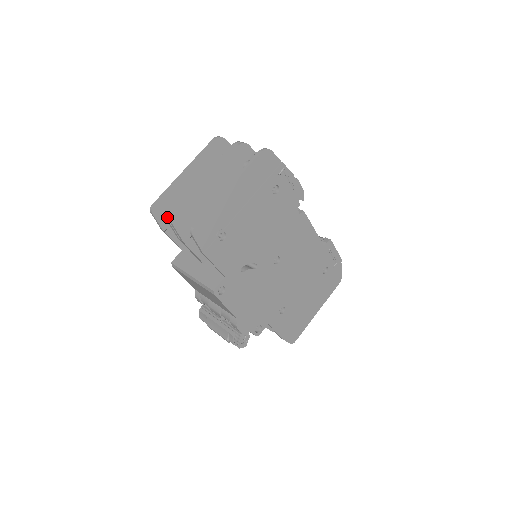
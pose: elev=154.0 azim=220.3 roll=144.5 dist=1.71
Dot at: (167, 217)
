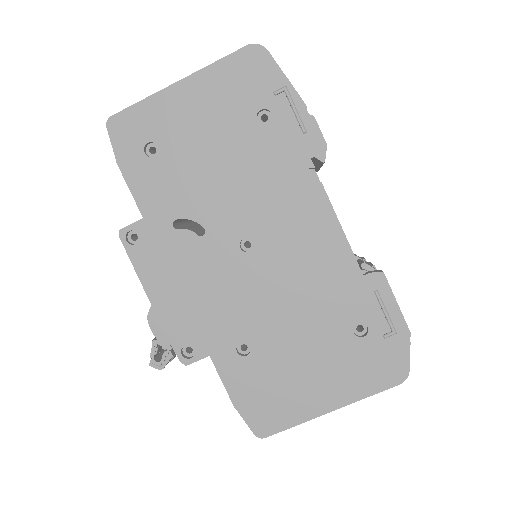
Dot at: occluded
